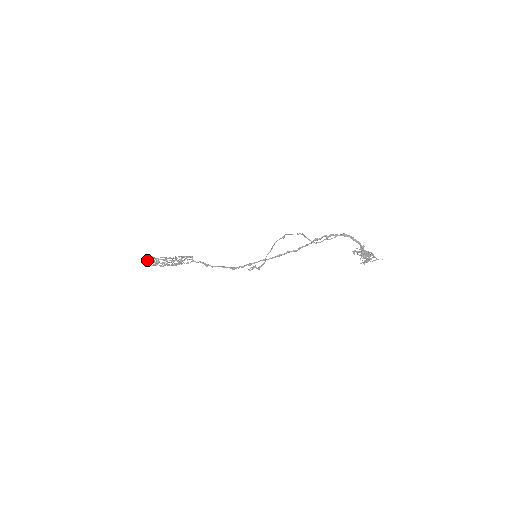
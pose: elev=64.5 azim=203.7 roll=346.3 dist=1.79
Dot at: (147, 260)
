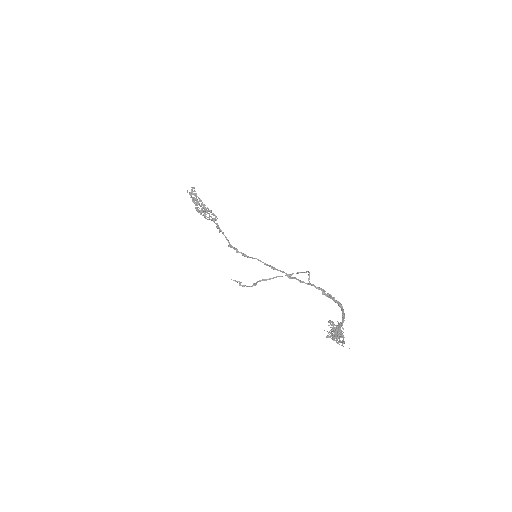
Dot at: (192, 189)
